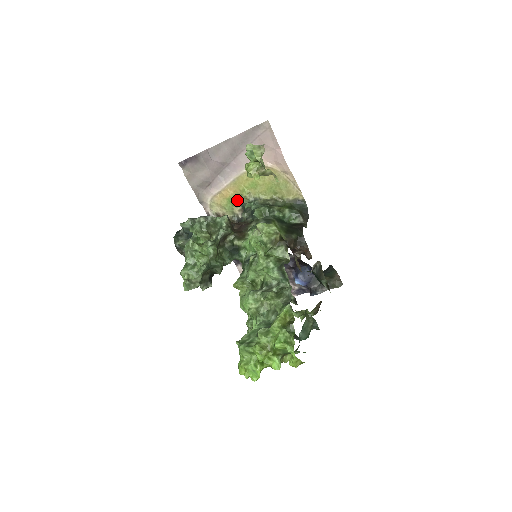
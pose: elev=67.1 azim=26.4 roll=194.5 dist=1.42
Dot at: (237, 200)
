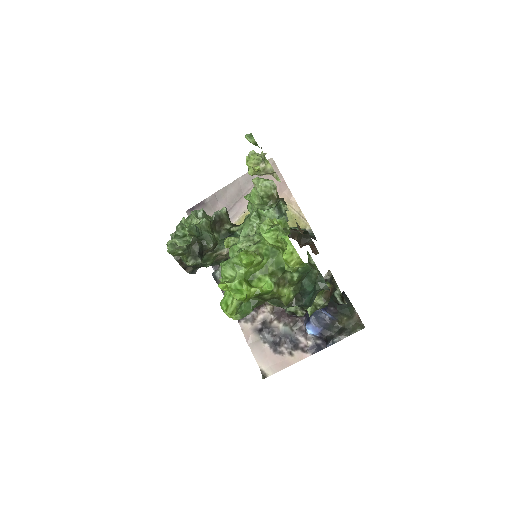
Dot at: occluded
